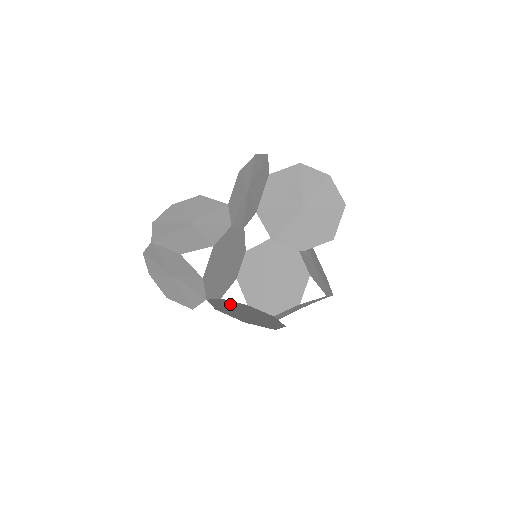
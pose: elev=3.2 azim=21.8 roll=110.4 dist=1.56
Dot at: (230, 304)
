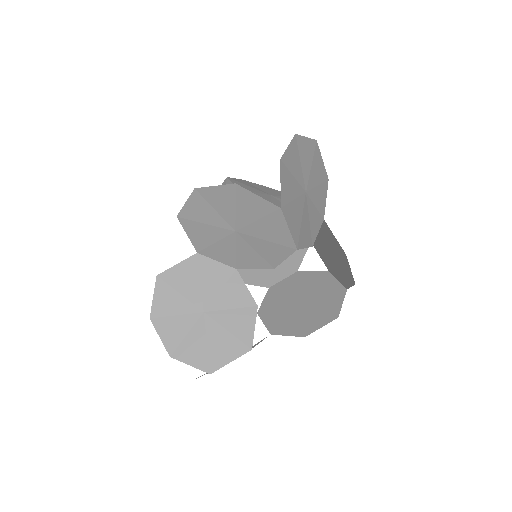
Dot at: (275, 310)
